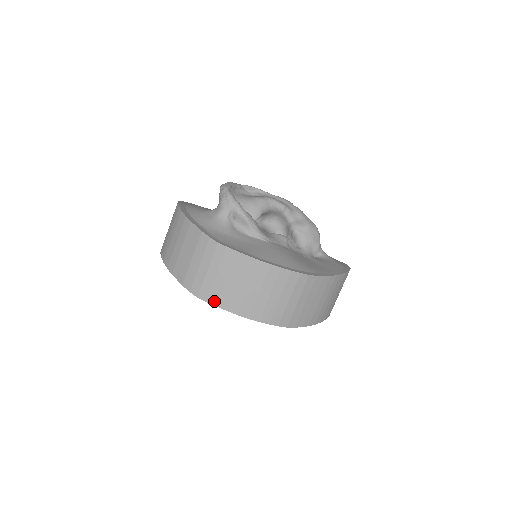
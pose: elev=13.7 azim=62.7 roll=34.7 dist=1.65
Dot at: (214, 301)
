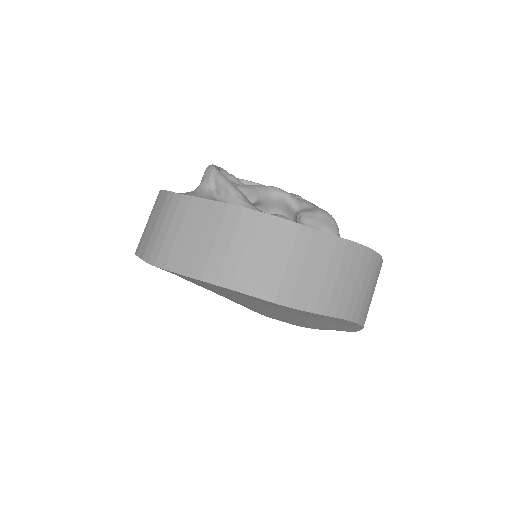
Dot at: (173, 266)
